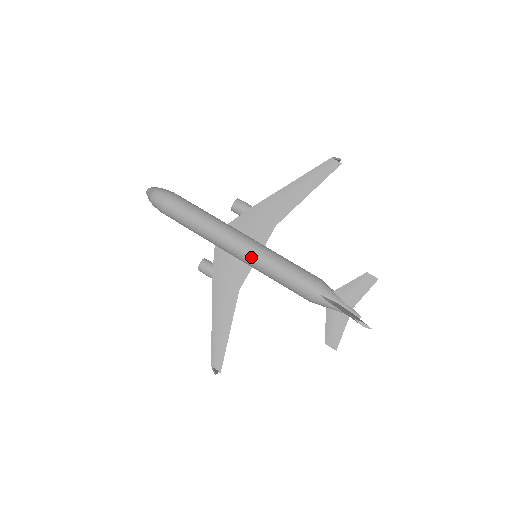
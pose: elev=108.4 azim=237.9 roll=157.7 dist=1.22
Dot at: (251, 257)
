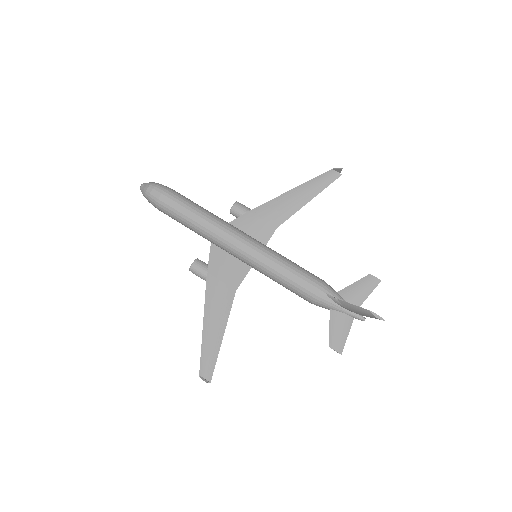
Dot at: (254, 253)
